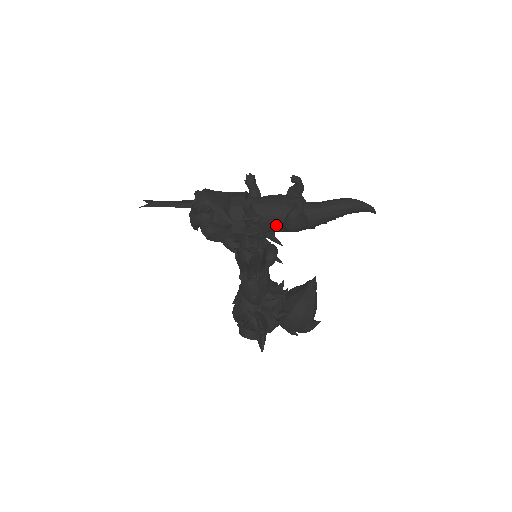
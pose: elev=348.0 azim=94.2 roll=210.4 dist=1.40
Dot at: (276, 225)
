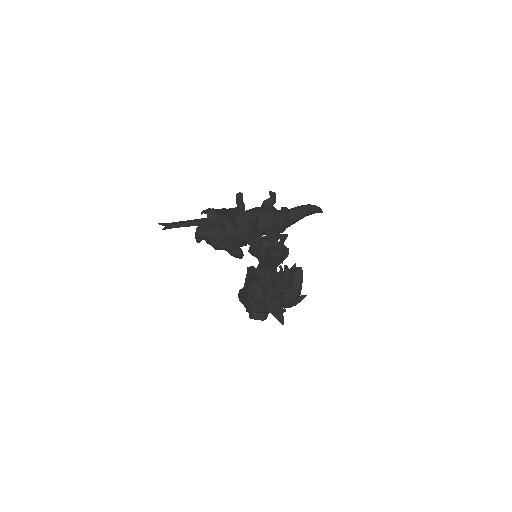
Dot at: (266, 230)
